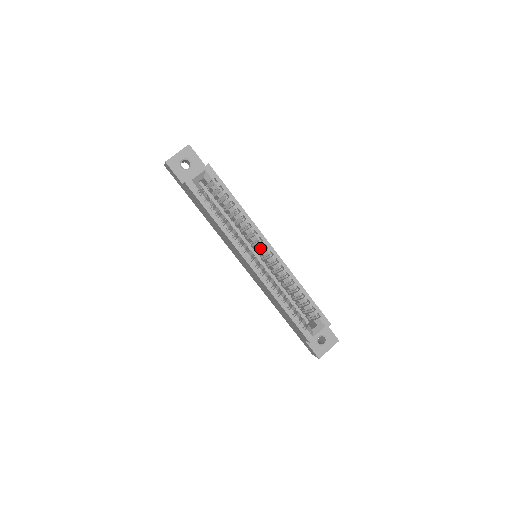
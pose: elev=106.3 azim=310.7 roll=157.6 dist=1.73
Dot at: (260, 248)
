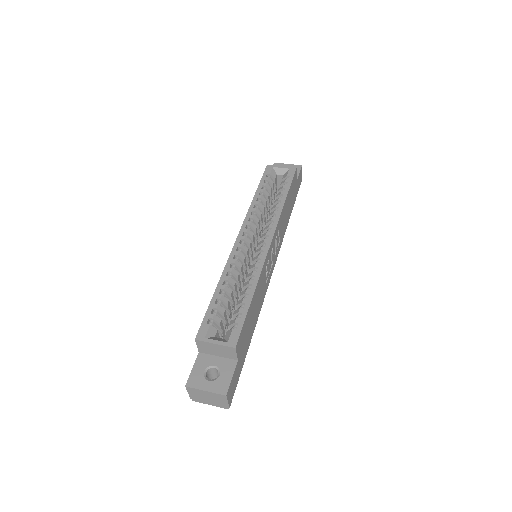
Dot at: occluded
